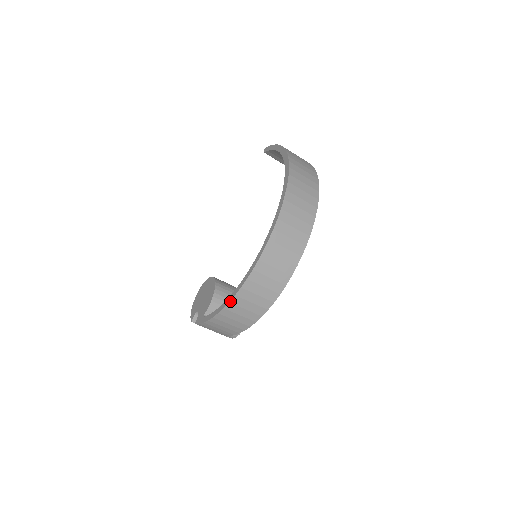
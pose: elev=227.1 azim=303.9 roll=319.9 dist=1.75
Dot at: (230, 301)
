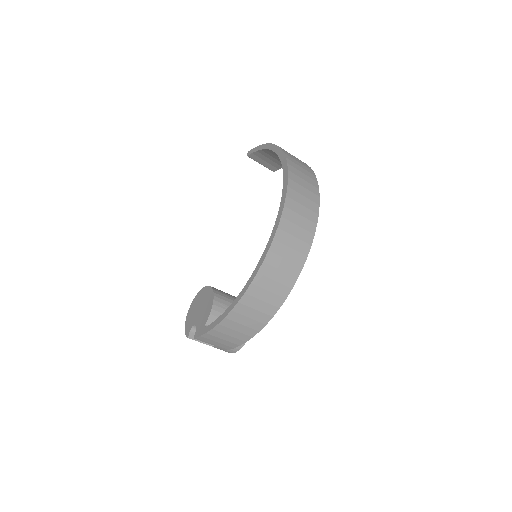
Dot at: (239, 301)
